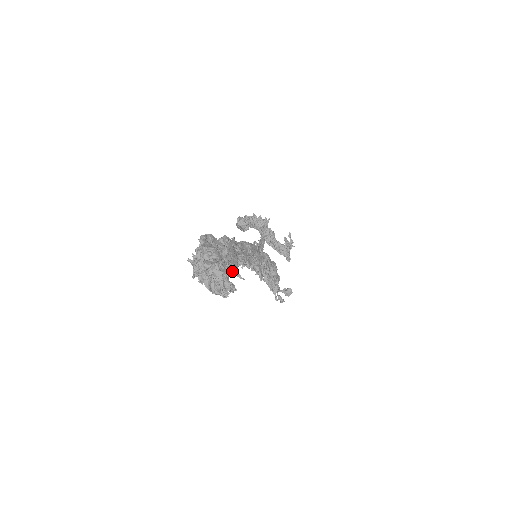
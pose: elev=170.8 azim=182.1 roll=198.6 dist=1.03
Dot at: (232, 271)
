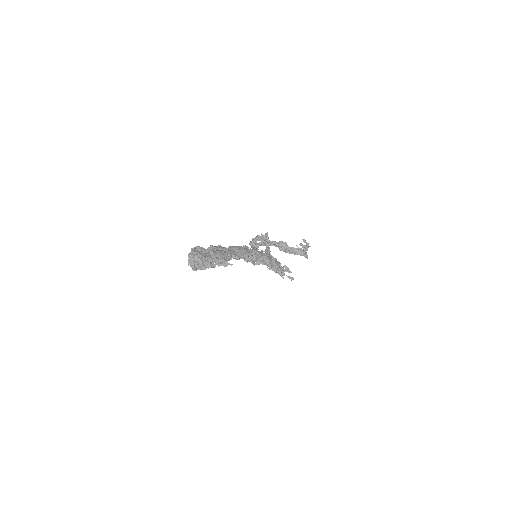
Dot at: (224, 263)
